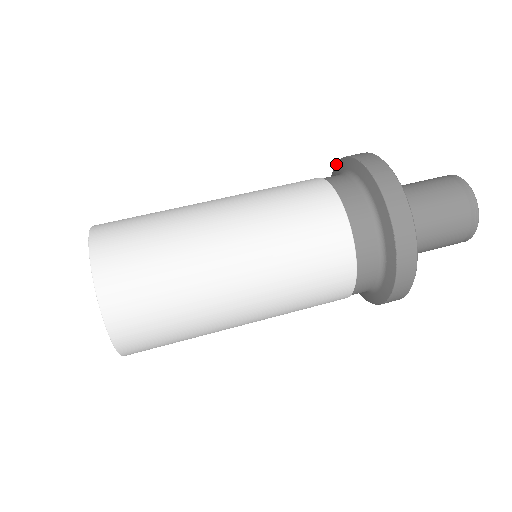
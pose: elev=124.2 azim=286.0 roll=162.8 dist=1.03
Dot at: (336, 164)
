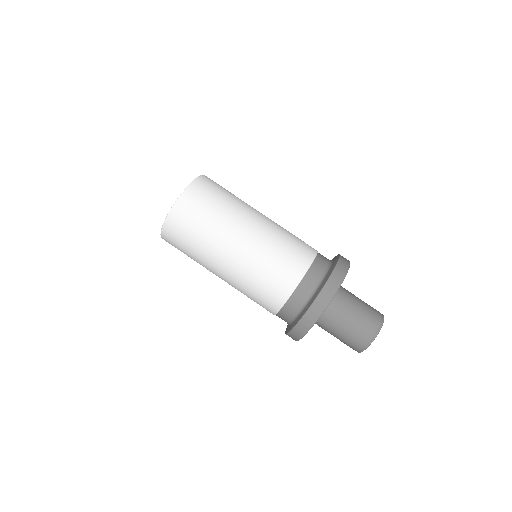
Dot at: (323, 287)
